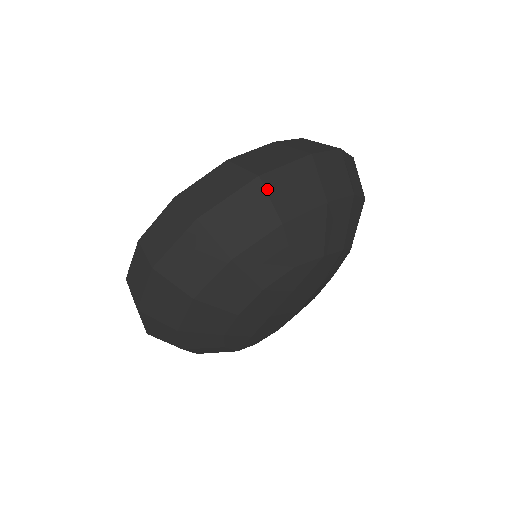
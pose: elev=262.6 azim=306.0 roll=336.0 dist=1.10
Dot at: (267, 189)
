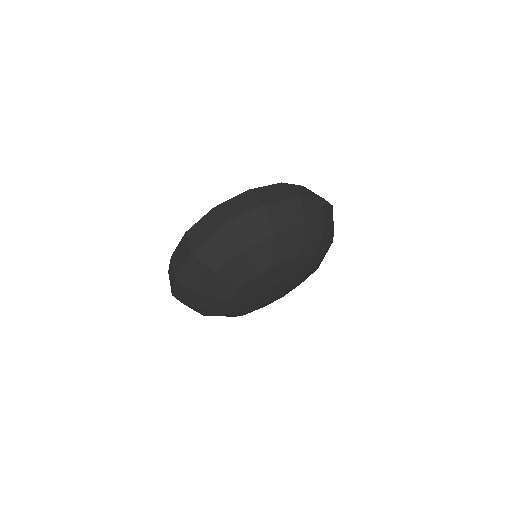
Dot at: (303, 204)
